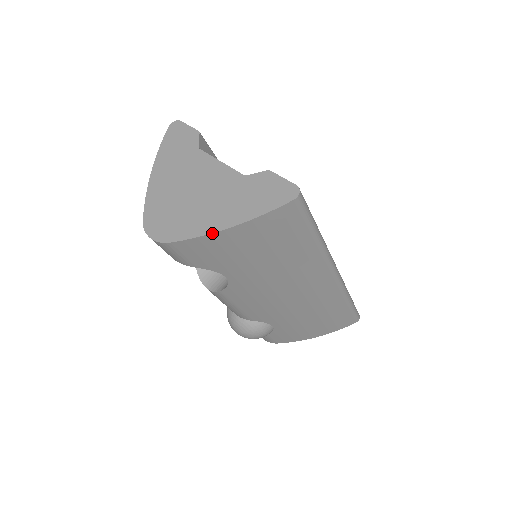
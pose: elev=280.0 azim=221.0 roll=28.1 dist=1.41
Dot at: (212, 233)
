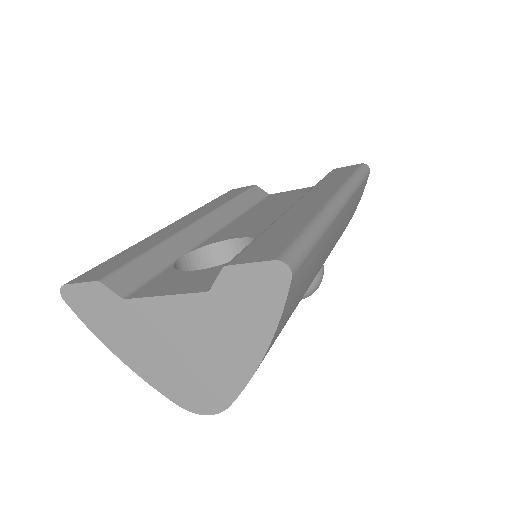
Dot at: (255, 371)
